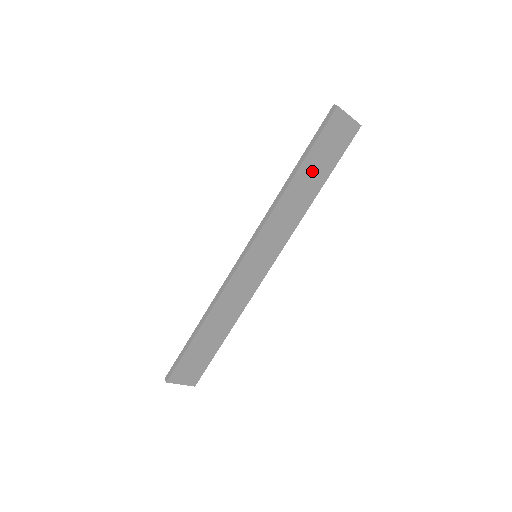
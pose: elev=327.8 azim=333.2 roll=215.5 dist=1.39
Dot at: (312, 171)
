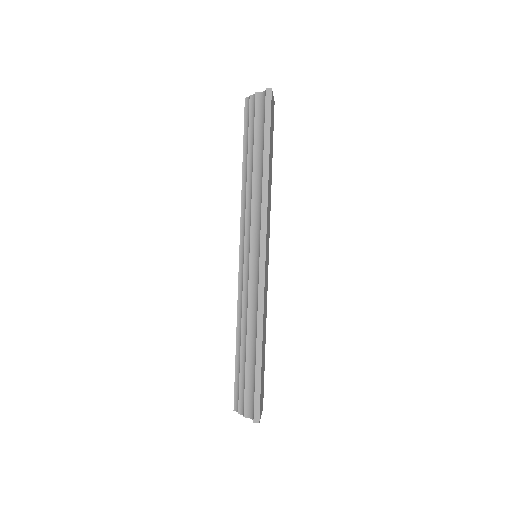
Dot at: (270, 155)
